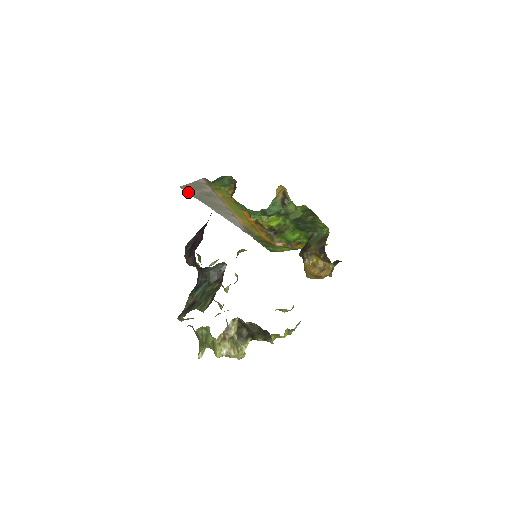
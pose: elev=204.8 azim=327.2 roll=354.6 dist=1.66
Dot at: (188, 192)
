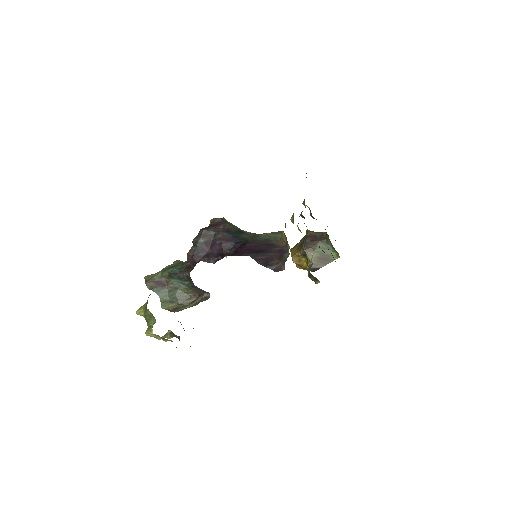
Dot at: occluded
